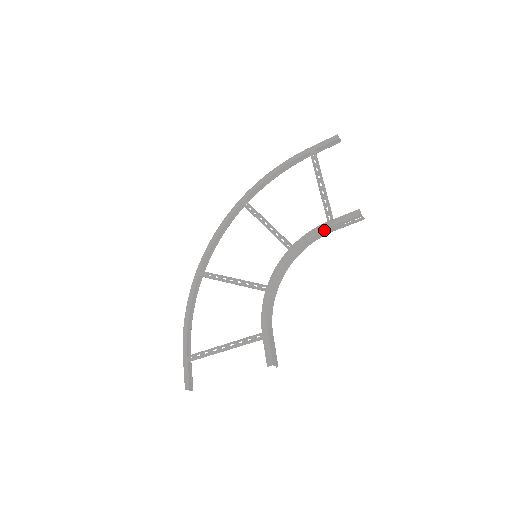
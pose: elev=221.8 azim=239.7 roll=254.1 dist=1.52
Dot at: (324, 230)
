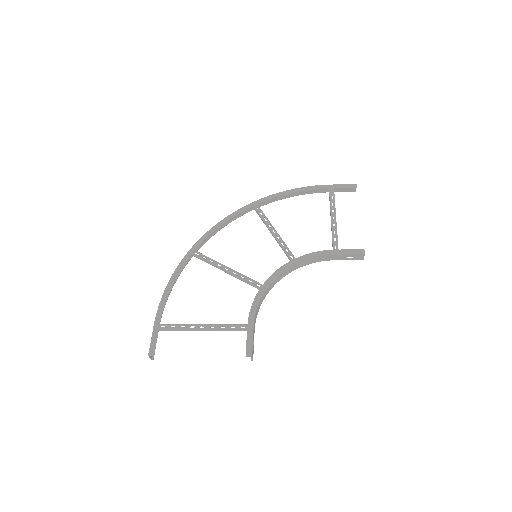
Dot at: (328, 256)
